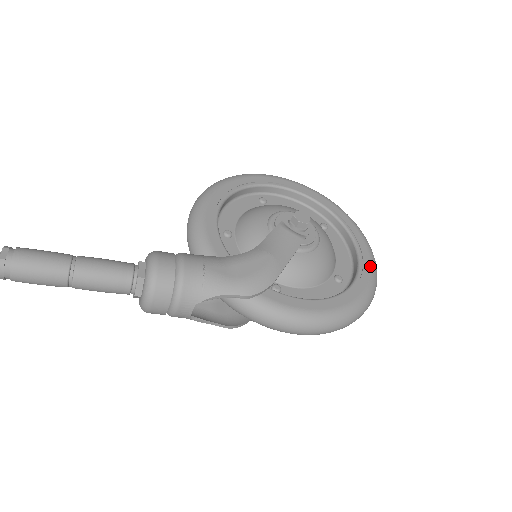
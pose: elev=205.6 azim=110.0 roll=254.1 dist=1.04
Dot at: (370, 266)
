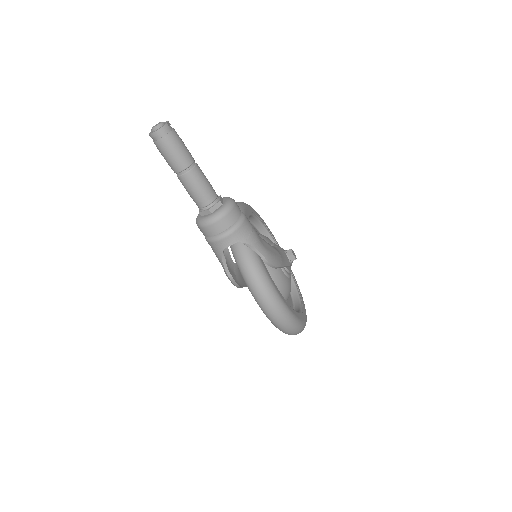
Dot at: occluded
